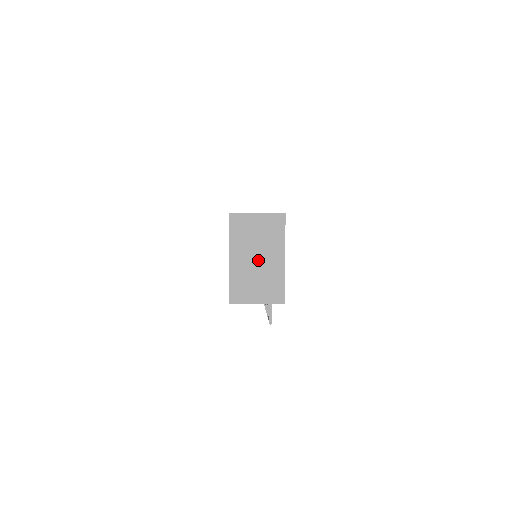
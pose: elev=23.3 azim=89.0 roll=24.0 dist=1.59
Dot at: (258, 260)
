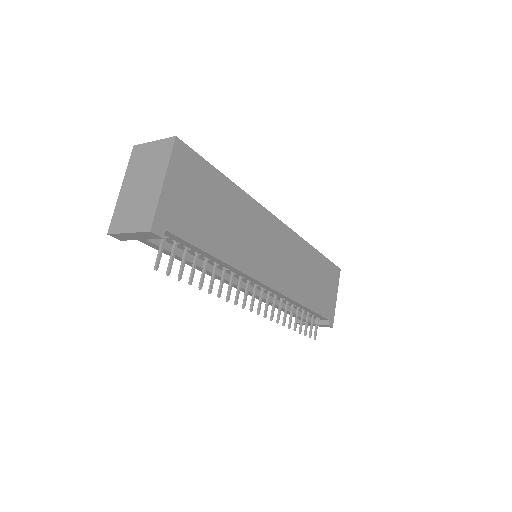
Dot at: (142, 187)
